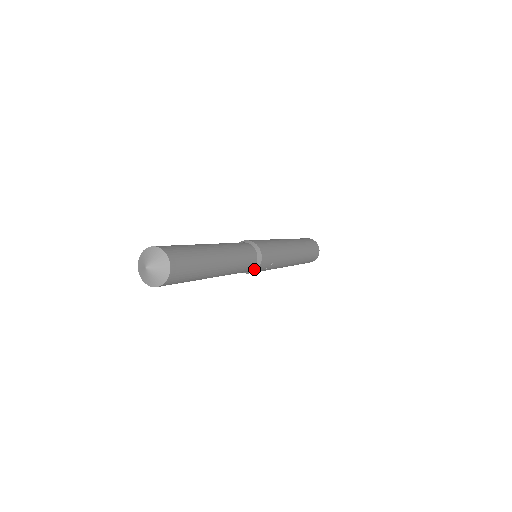
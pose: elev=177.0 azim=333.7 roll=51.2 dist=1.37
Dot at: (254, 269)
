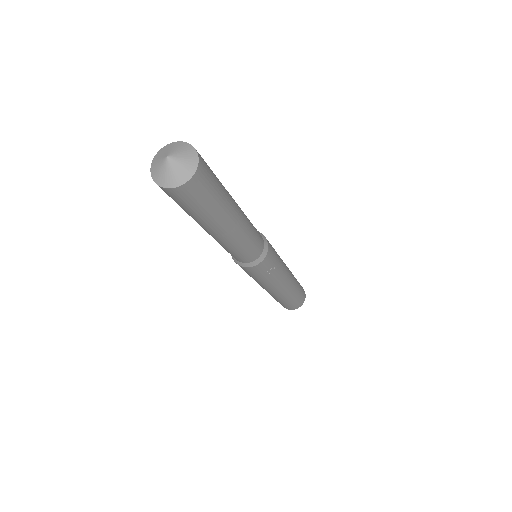
Dot at: (257, 261)
